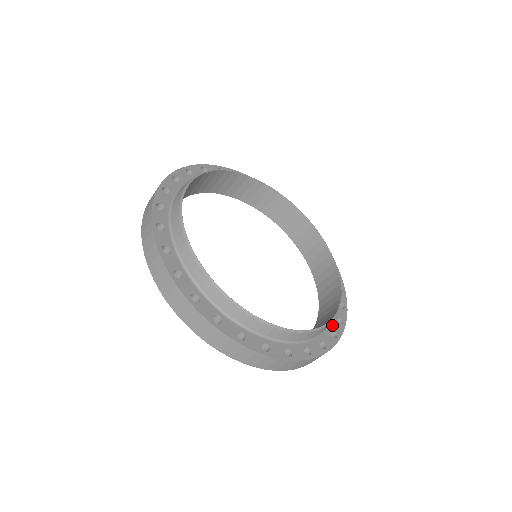
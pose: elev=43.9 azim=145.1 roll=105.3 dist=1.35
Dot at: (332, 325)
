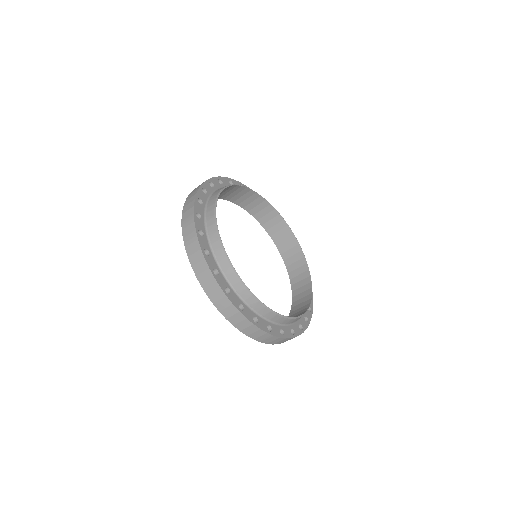
Dot at: (285, 327)
